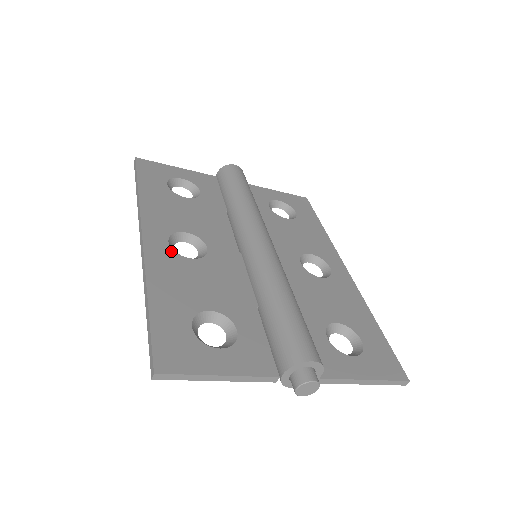
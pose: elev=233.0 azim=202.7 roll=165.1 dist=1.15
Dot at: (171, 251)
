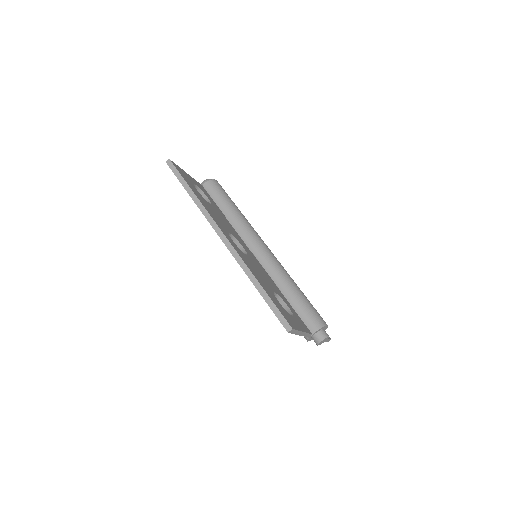
Dot at: (238, 248)
